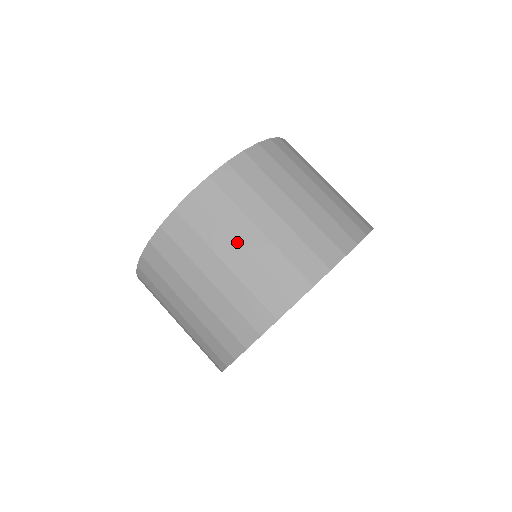
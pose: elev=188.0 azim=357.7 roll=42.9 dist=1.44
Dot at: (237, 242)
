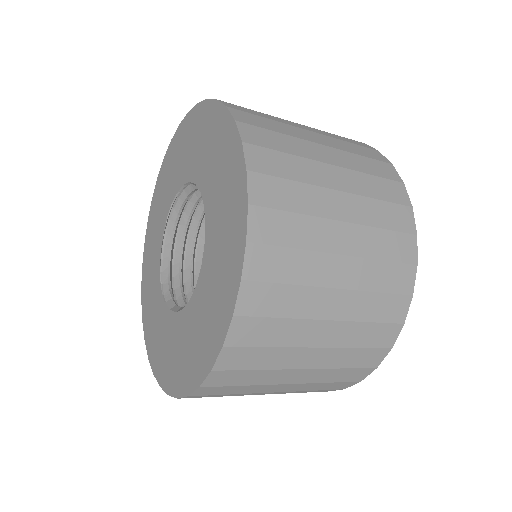
Dot at: (309, 348)
